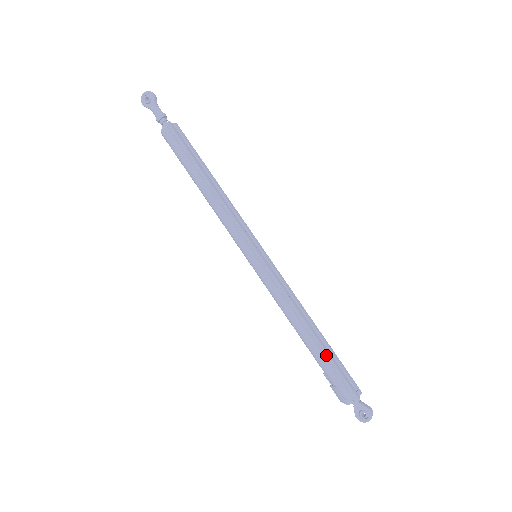
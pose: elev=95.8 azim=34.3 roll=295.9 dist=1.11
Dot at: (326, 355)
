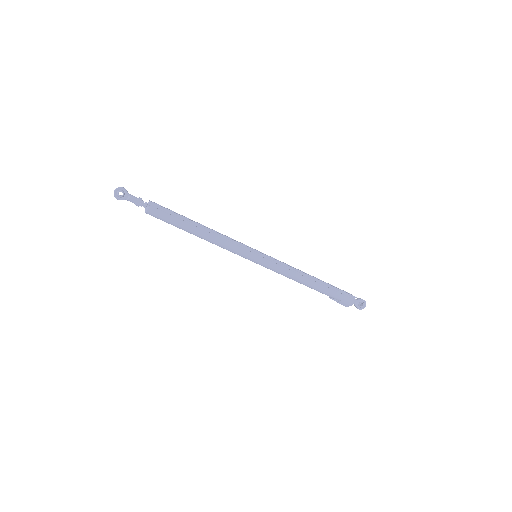
Dot at: (328, 286)
